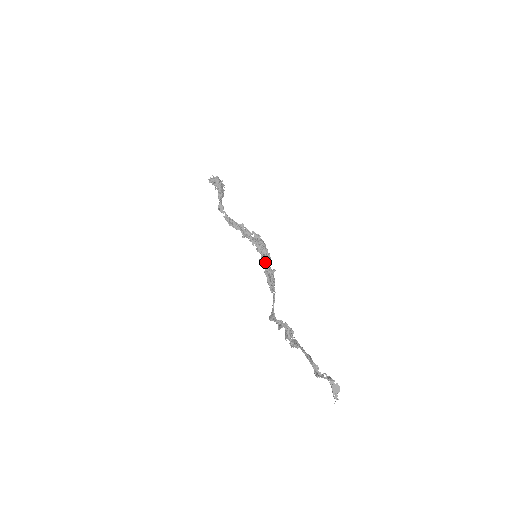
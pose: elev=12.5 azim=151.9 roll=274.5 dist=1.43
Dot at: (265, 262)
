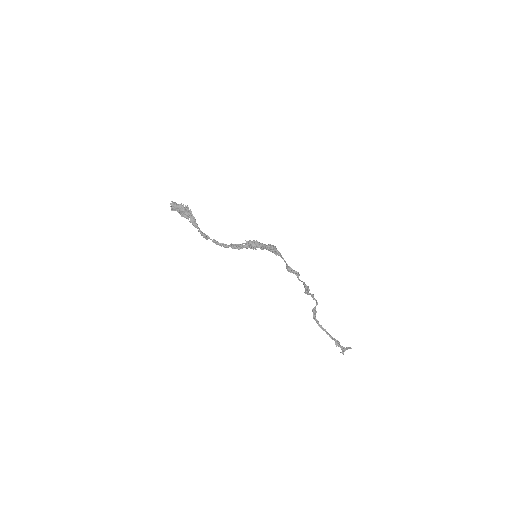
Dot at: occluded
